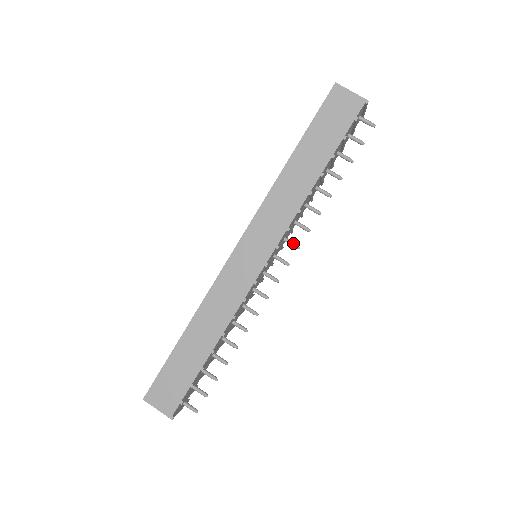
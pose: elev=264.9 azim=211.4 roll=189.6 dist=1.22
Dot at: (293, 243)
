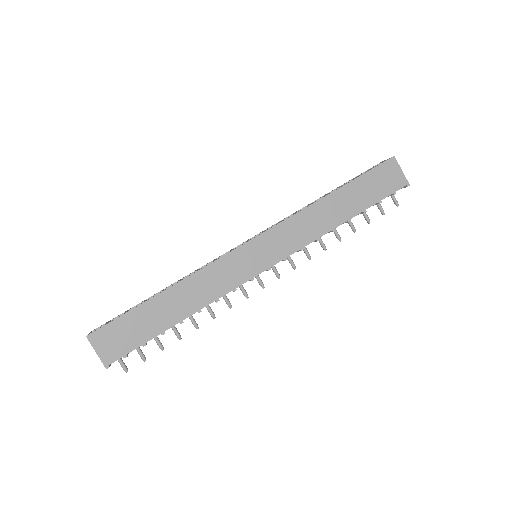
Dot at: (293, 262)
